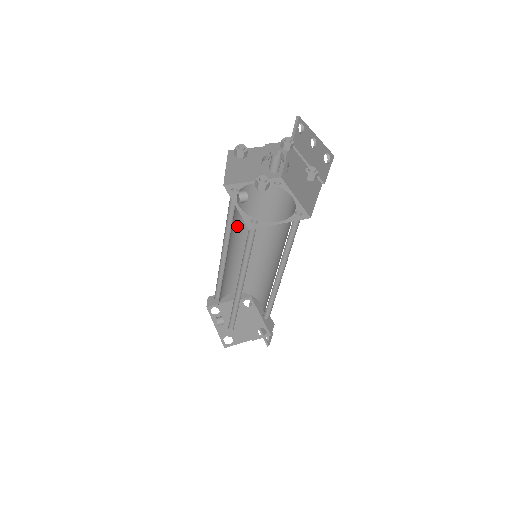
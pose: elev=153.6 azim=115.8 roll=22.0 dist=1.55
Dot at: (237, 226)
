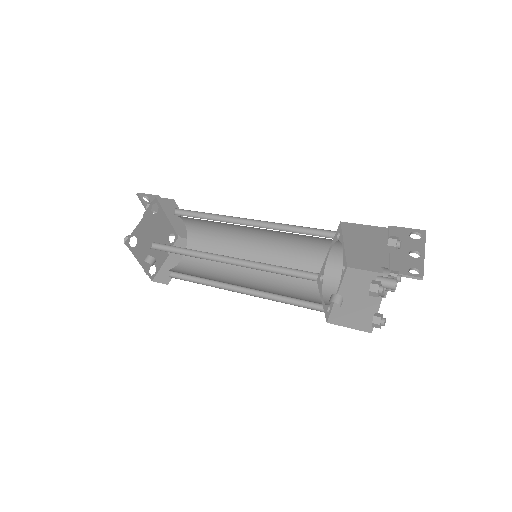
Dot at: occluded
